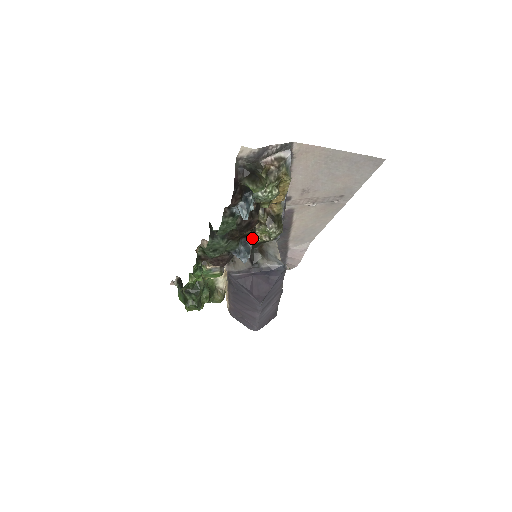
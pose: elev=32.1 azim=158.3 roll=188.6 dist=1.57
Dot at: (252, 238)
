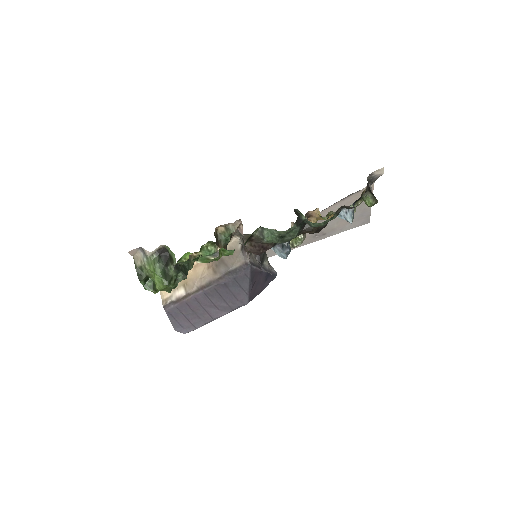
Dot at: occluded
